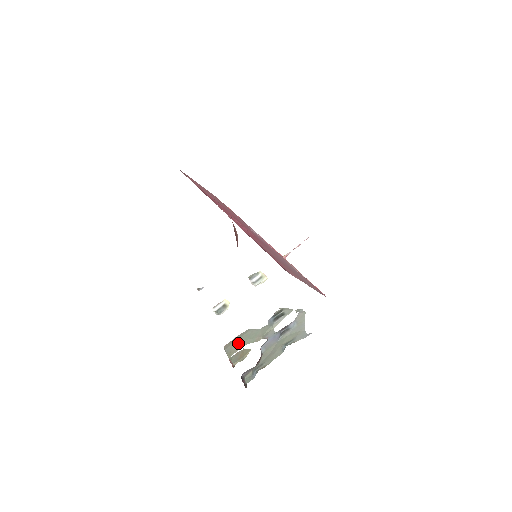
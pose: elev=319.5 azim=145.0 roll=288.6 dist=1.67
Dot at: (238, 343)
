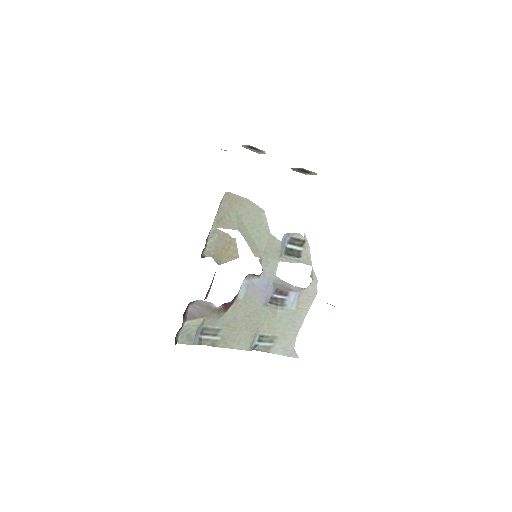
Dot at: (237, 218)
